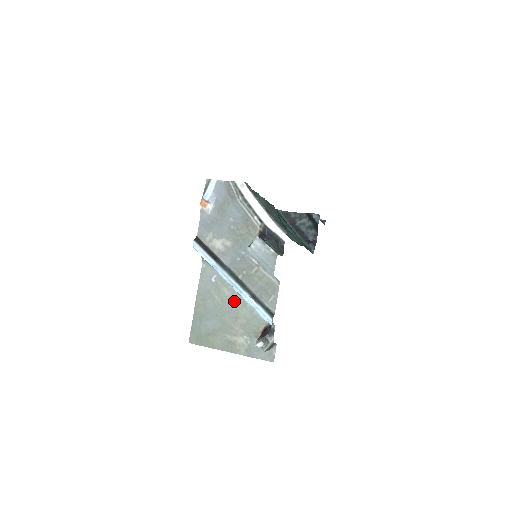
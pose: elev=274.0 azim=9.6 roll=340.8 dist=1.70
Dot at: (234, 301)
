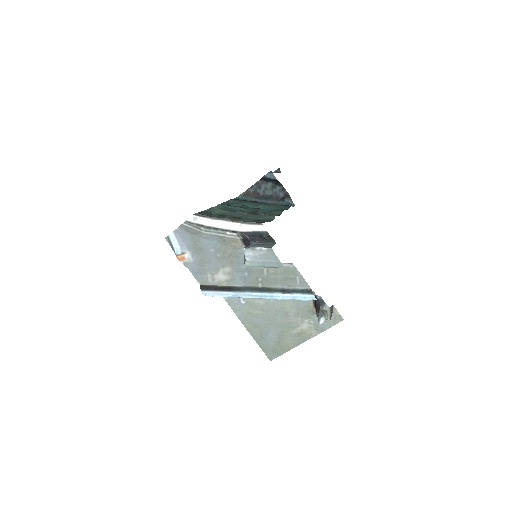
Dot at: (273, 303)
